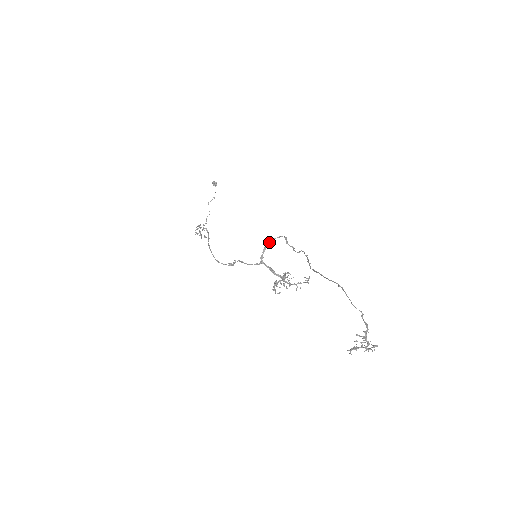
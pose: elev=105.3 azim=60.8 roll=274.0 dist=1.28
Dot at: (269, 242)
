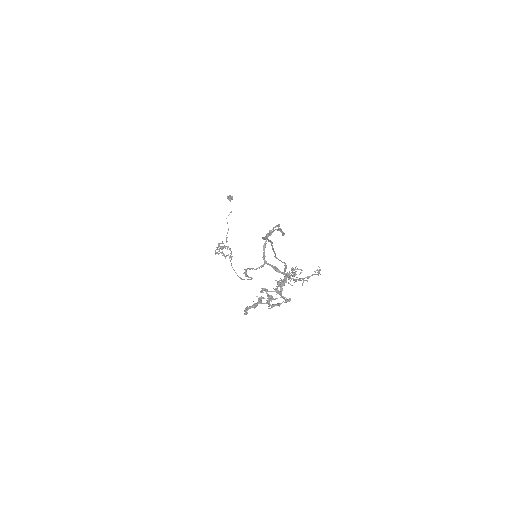
Dot at: occluded
